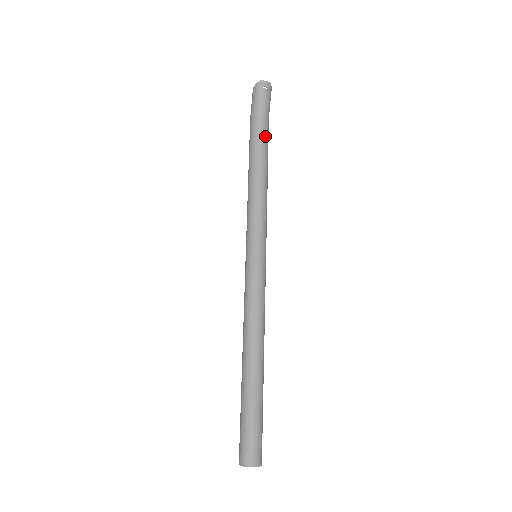
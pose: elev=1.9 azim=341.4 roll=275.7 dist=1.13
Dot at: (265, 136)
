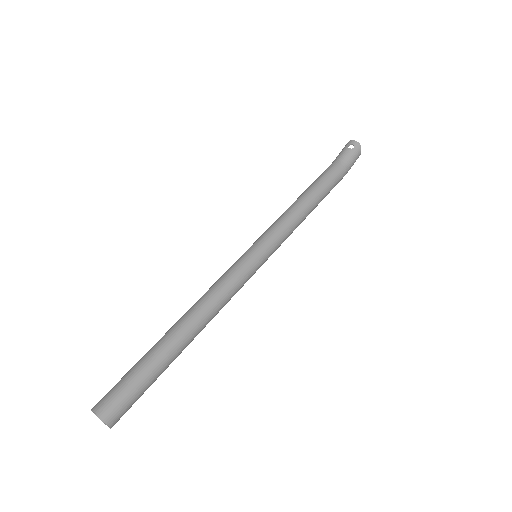
Dot at: (330, 176)
